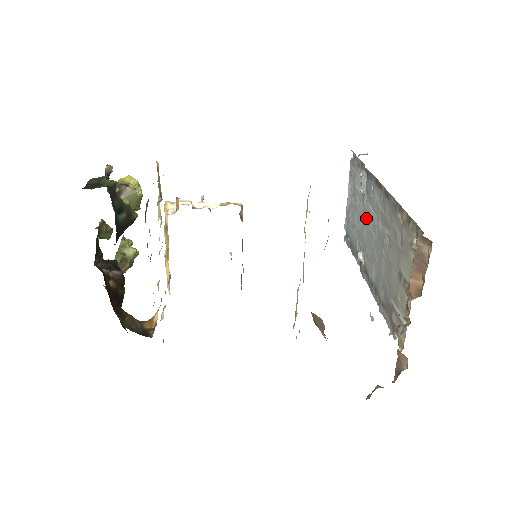
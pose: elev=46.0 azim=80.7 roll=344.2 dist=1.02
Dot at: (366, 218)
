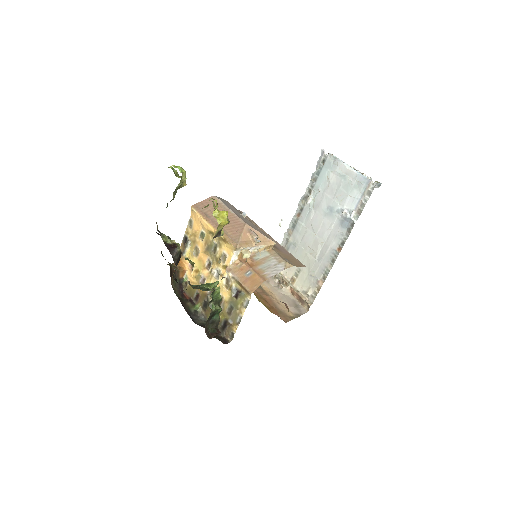
Dot at: (328, 217)
